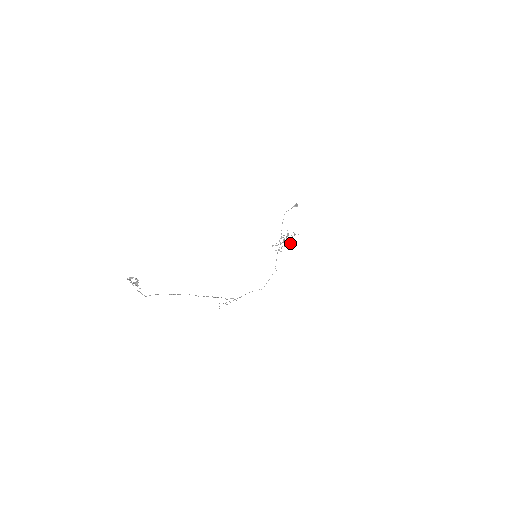
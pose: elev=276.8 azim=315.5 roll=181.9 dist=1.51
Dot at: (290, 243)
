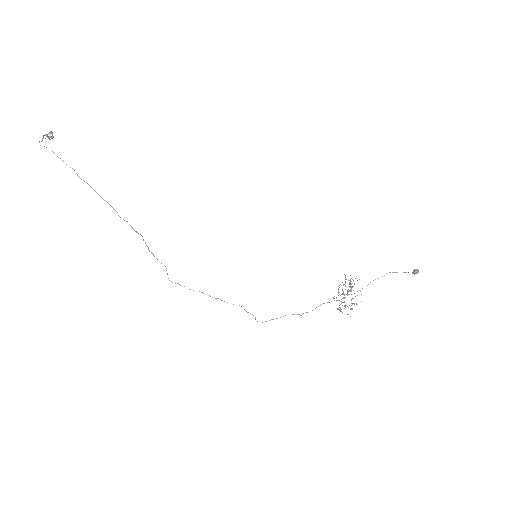
Dot at: (357, 304)
